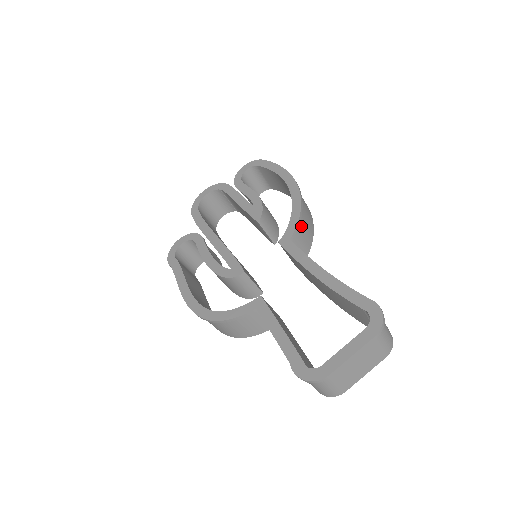
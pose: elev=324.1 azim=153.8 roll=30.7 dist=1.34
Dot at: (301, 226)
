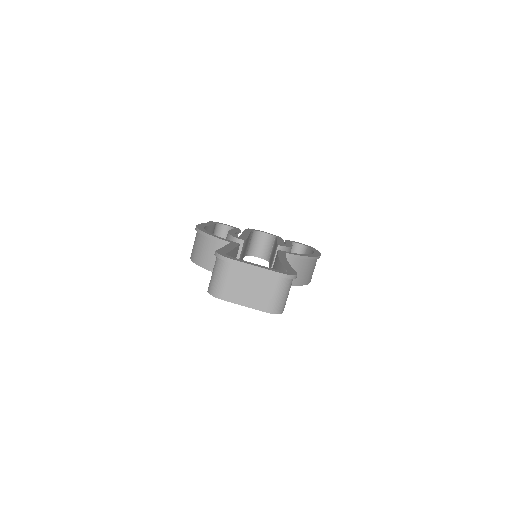
Dot at: (297, 264)
